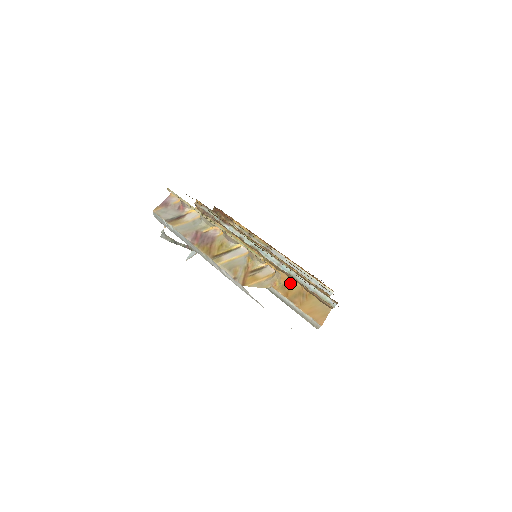
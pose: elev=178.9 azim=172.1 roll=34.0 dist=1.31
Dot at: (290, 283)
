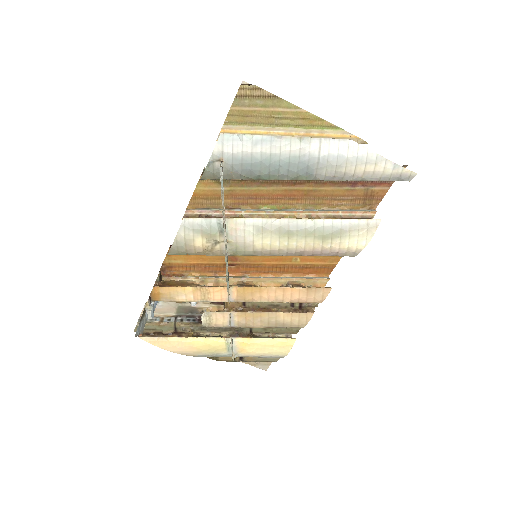
Dot at: occluded
